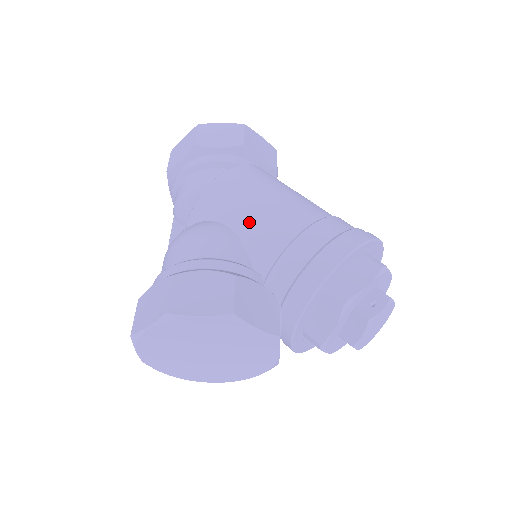
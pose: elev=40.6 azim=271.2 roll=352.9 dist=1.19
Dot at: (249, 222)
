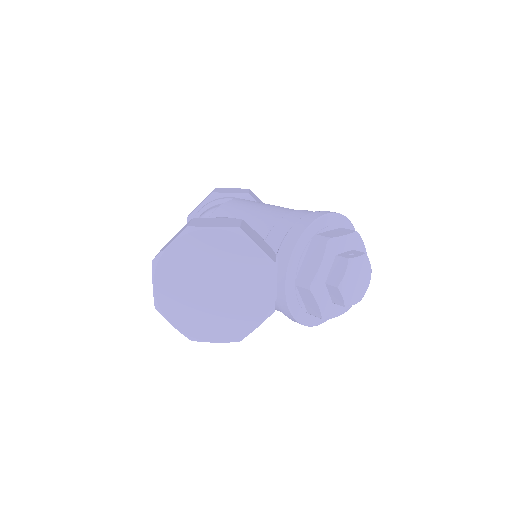
Dot at: (252, 213)
